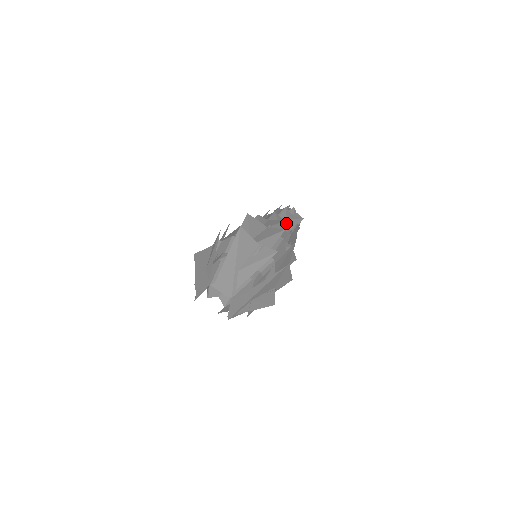
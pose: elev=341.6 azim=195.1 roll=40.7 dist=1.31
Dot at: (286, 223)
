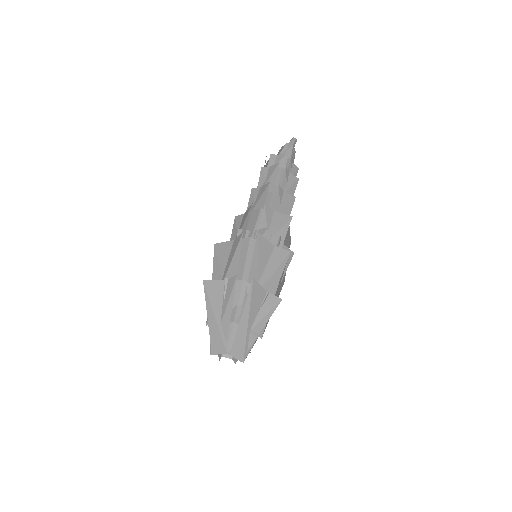
Dot at: (262, 195)
